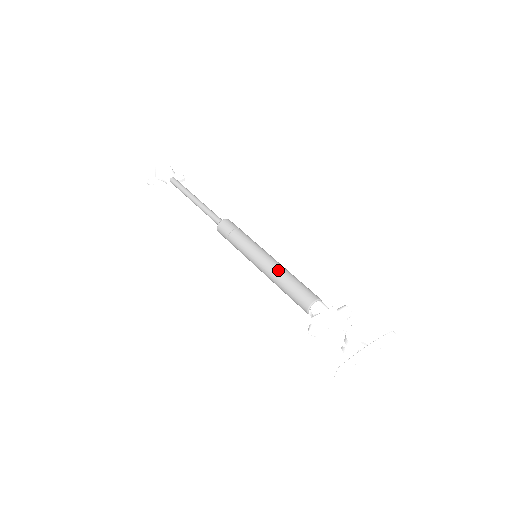
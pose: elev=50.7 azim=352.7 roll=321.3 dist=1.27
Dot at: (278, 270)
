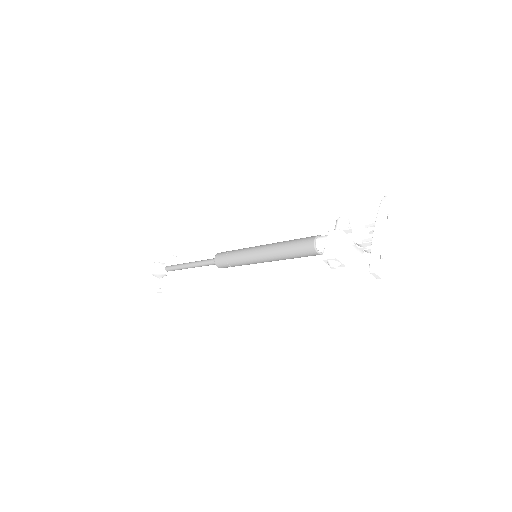
Dot at: (274, 250)
